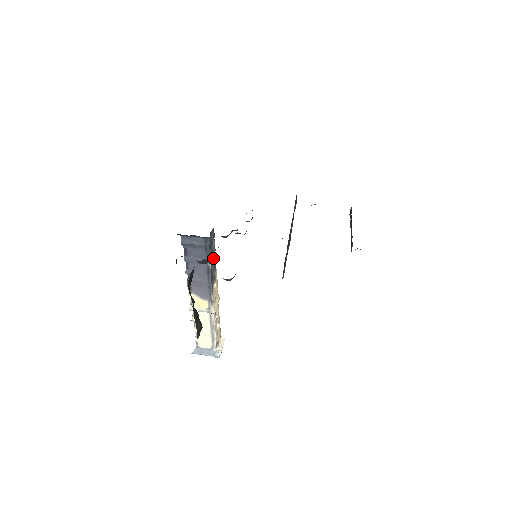
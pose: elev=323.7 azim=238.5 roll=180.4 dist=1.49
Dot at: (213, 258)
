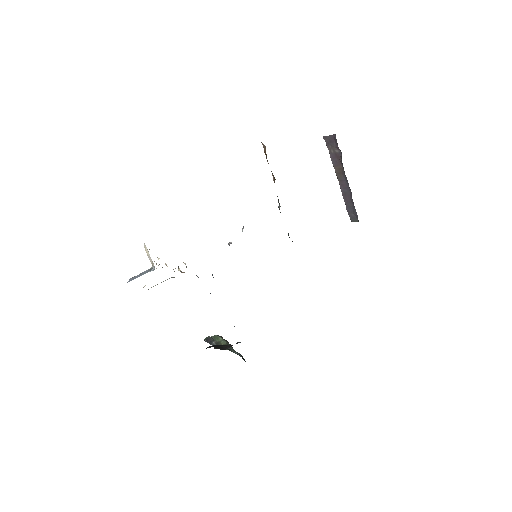
Dot at: occluded
